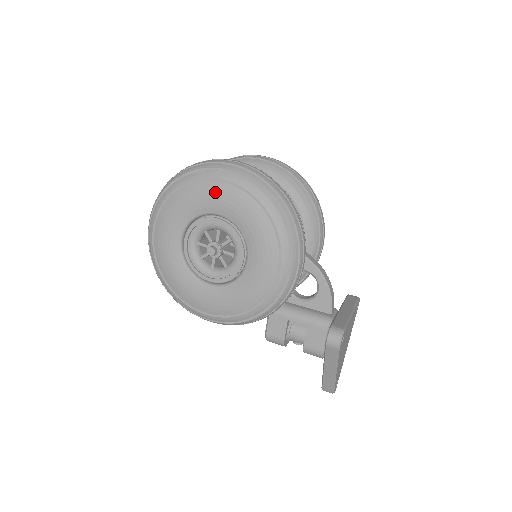
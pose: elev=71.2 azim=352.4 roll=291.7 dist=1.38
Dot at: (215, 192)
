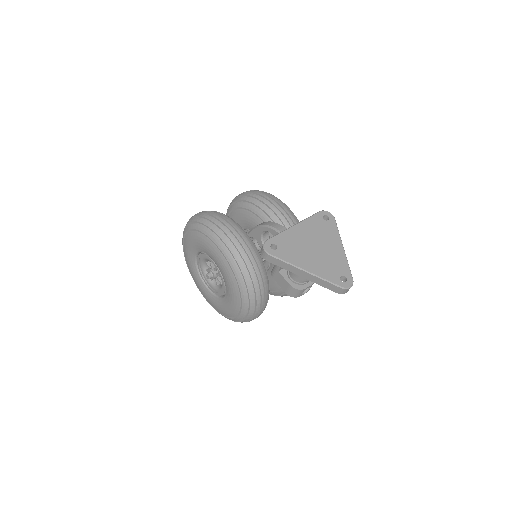
Dot at: (186, 247)
